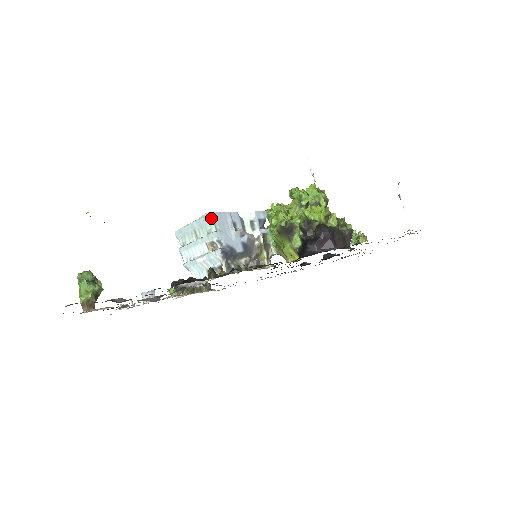
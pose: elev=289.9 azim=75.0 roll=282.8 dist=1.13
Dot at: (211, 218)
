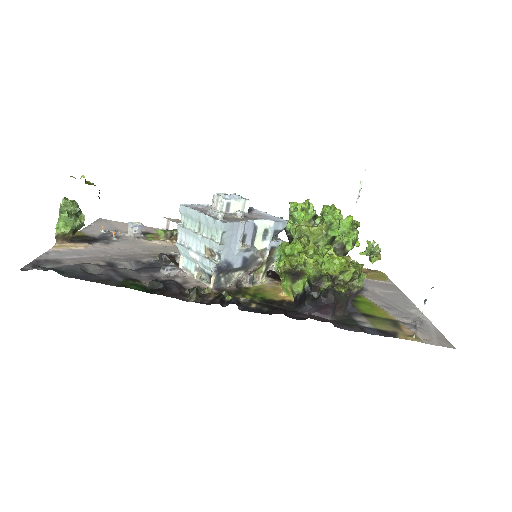
Dot at: (221, 228)
